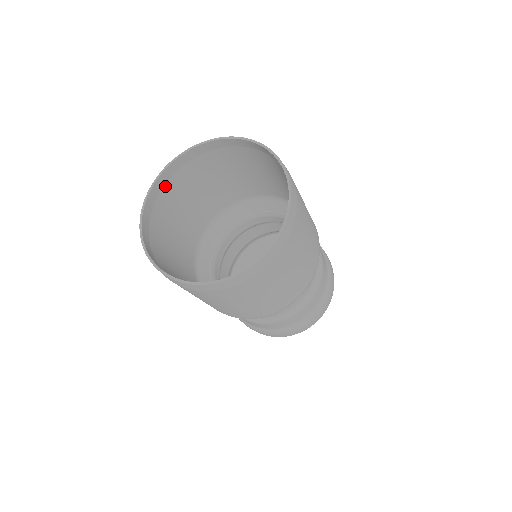
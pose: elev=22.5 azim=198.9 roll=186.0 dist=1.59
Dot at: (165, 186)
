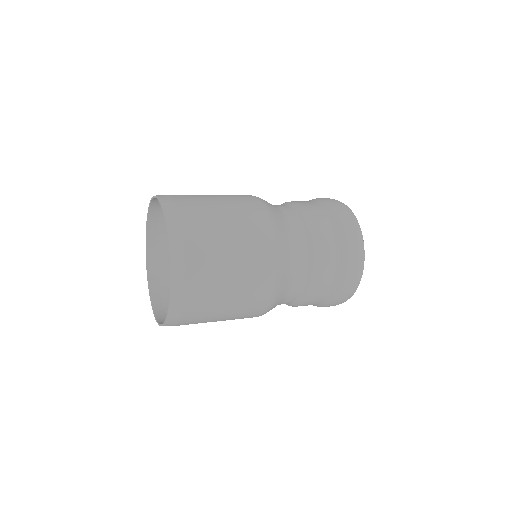
Dot at: (158, 254)
